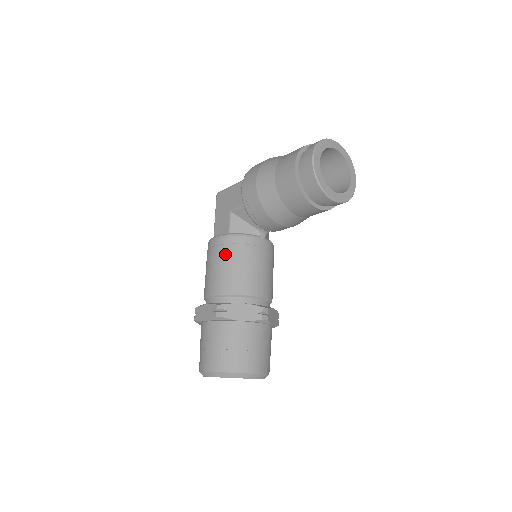
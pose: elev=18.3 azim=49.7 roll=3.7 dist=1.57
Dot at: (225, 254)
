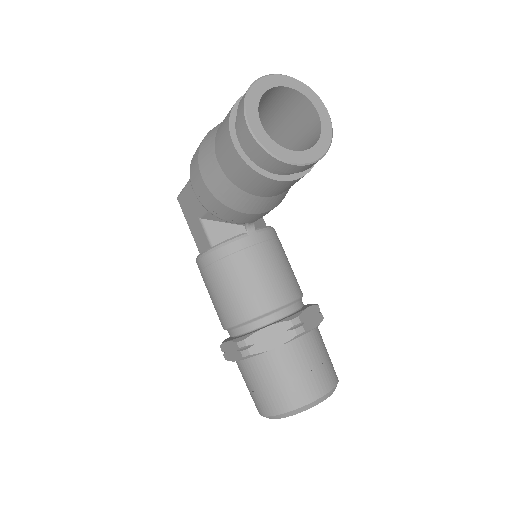
Dot at: (218, 275)
